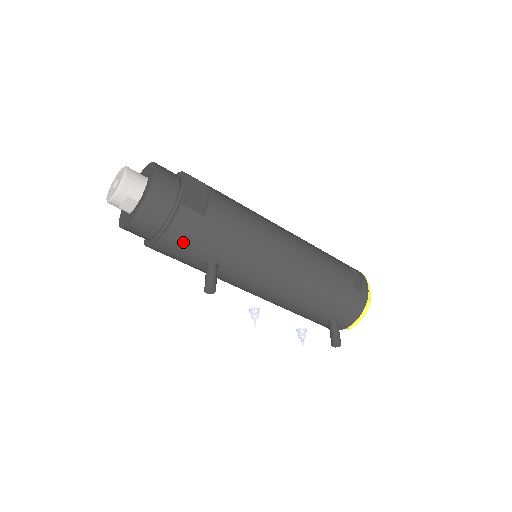
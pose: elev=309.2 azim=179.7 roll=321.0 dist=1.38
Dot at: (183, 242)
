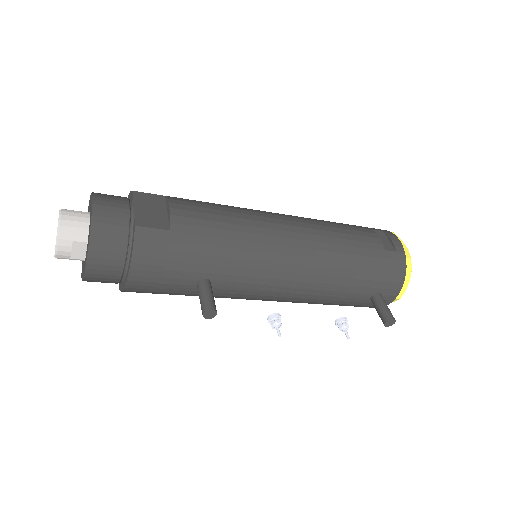
Dot at: (157, 269)
